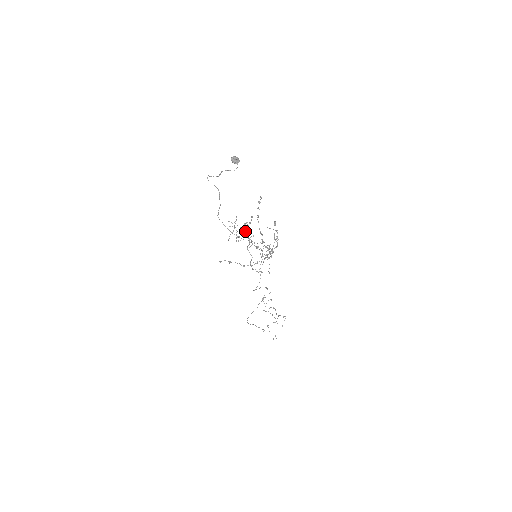
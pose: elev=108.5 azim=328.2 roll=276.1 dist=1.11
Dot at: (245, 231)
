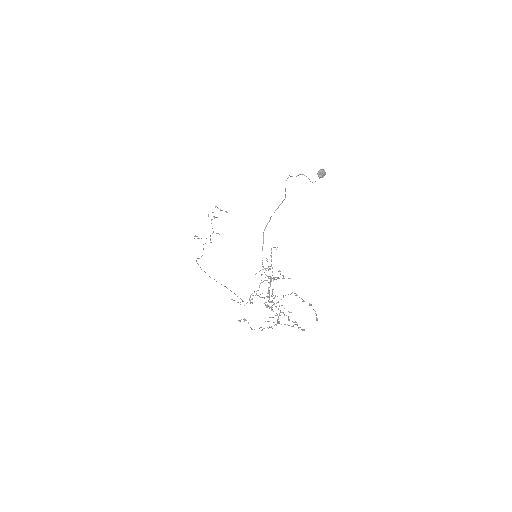
Dot at: occluded
